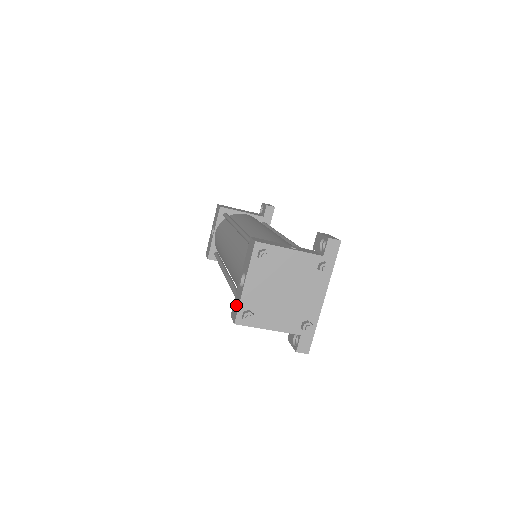
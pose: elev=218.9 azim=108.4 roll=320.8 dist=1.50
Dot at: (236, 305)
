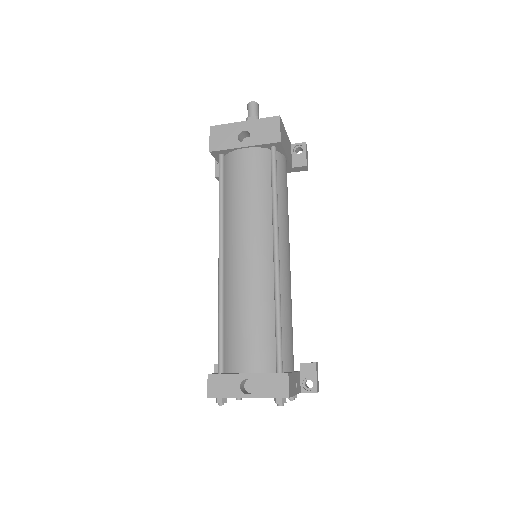
Dot at: (223, 388)
